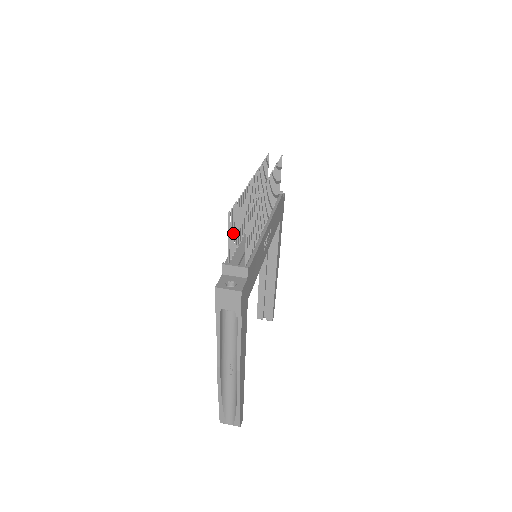
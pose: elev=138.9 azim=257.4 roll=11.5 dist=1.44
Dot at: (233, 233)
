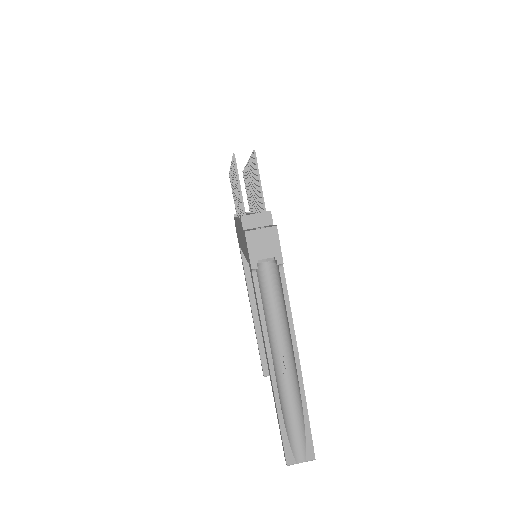
Dot at: occluded
